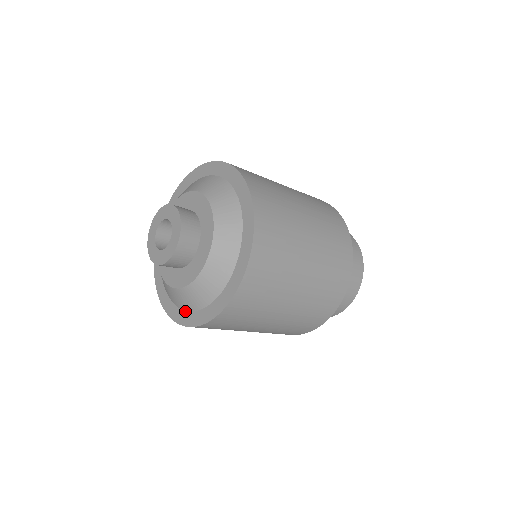
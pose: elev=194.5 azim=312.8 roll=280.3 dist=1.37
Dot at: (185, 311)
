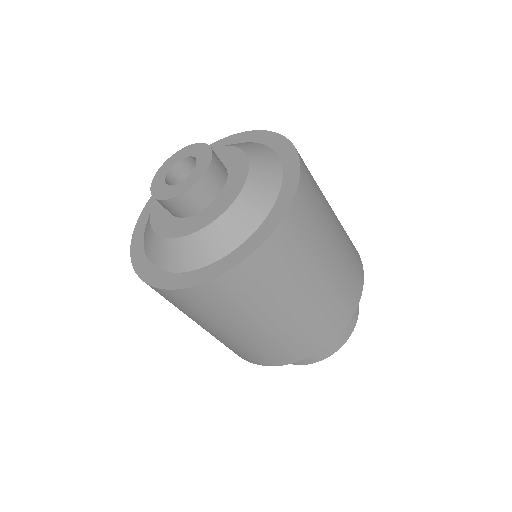
Dot at: (182, 272)
